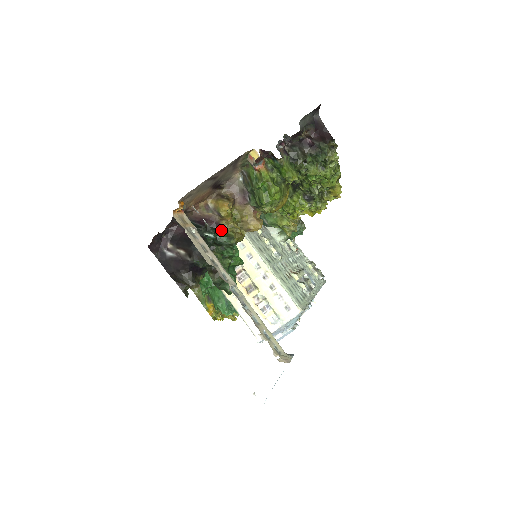
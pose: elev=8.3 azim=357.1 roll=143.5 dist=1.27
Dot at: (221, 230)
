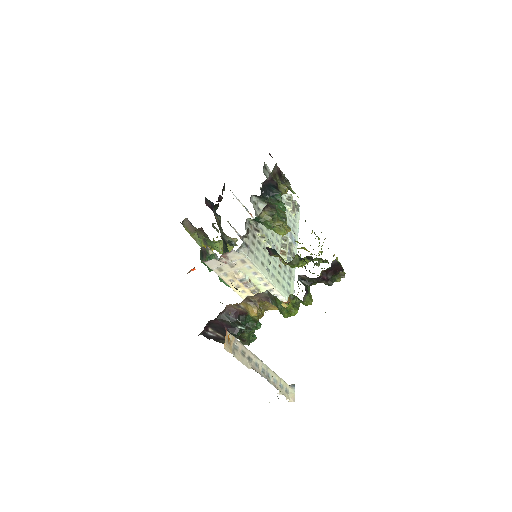
Dot at: (248, 315)
